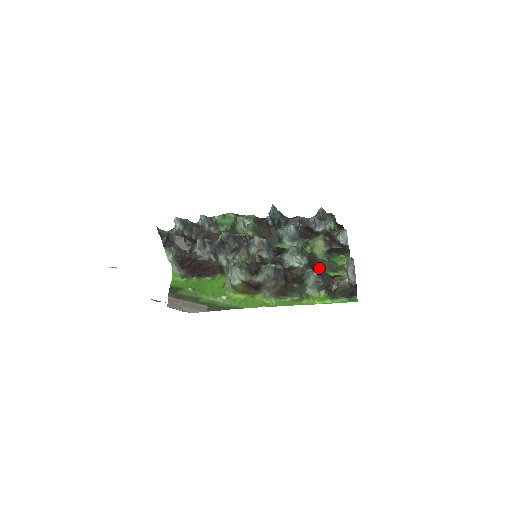
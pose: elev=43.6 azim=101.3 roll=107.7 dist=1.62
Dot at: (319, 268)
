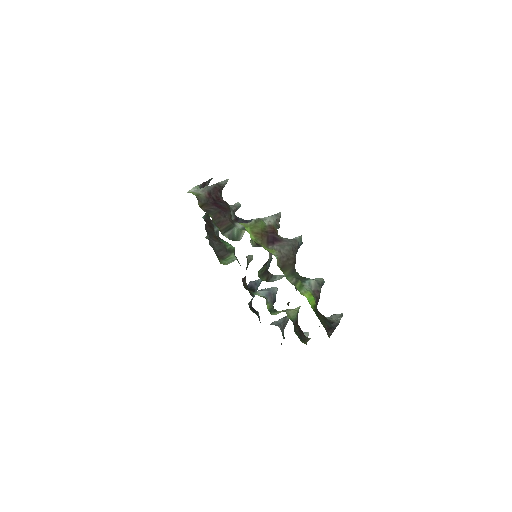
Dot at: occluded
